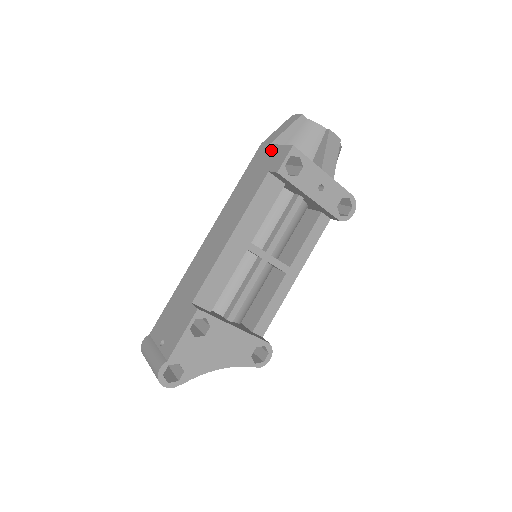
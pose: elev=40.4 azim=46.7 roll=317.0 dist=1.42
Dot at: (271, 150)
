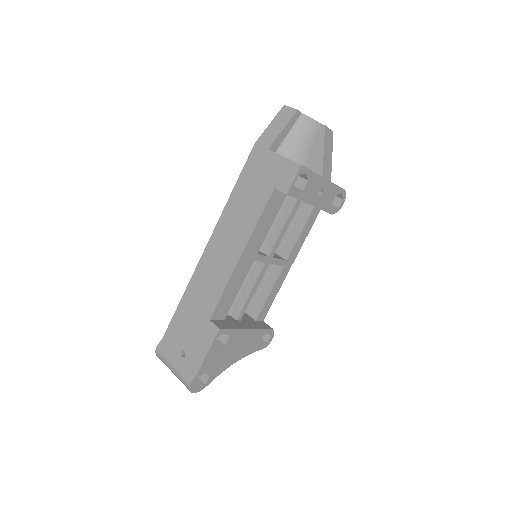
Dot at: (272, 159)
